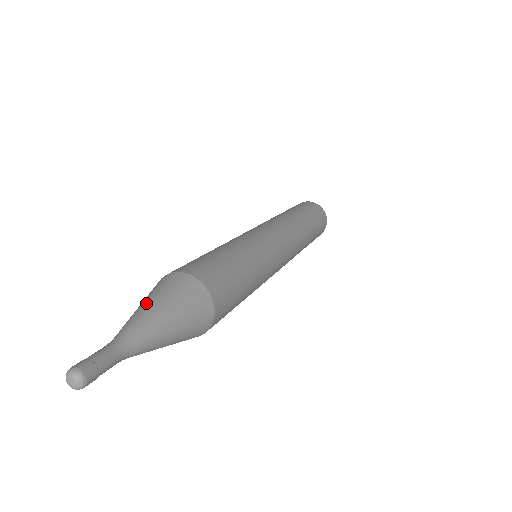
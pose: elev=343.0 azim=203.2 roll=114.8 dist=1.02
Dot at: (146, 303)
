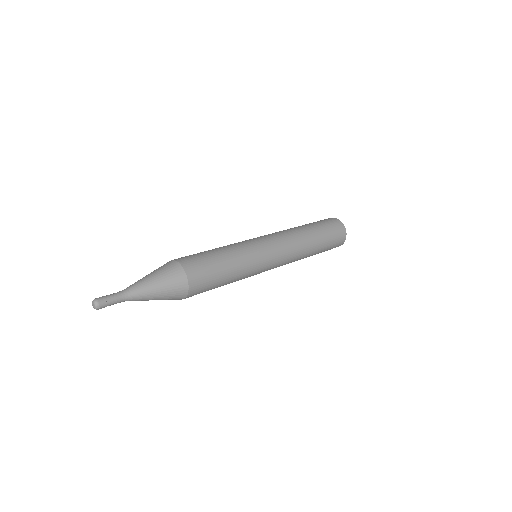
Dot at: (148, 275)
